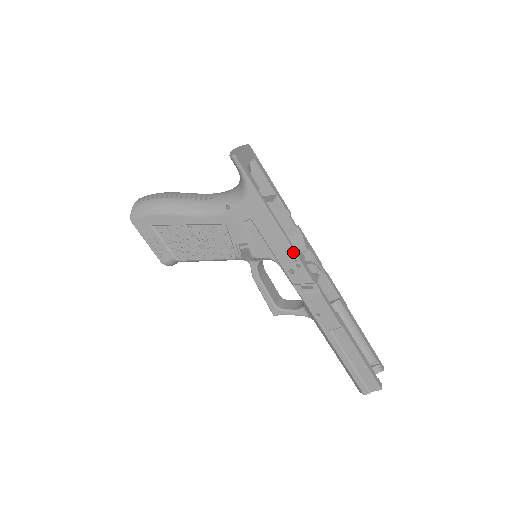
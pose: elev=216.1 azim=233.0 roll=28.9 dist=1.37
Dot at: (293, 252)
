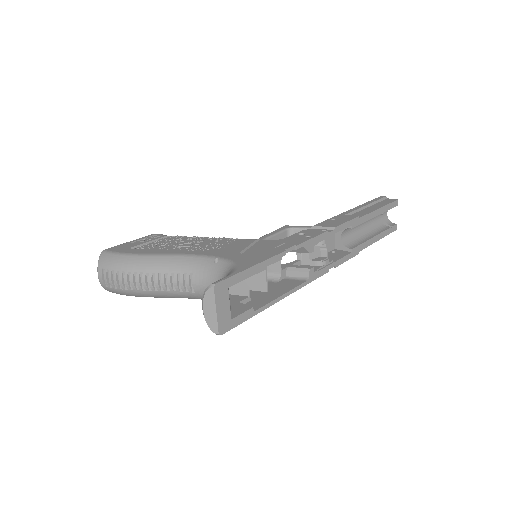
Dot at: (303, 285)
